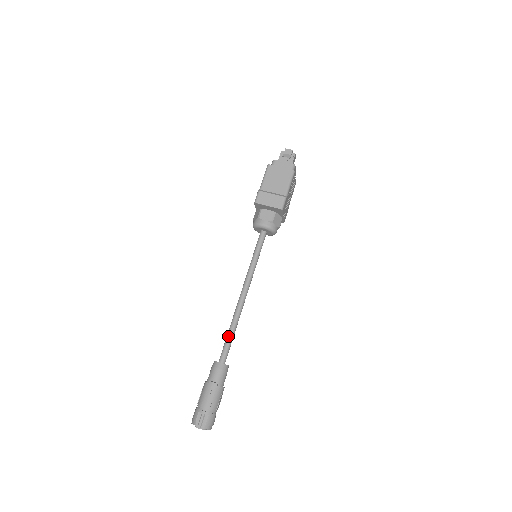
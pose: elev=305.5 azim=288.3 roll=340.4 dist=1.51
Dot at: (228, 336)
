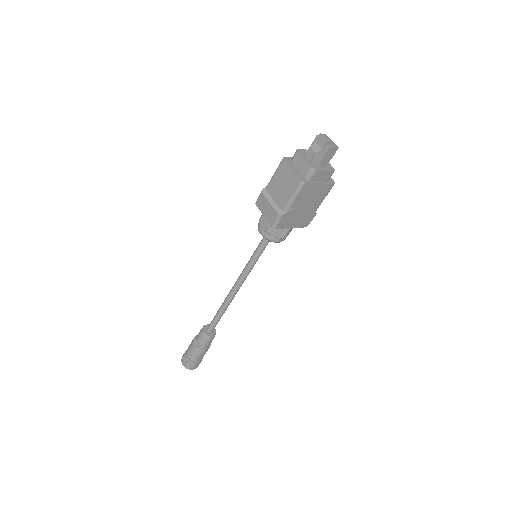
Dot at: (216, 314)
